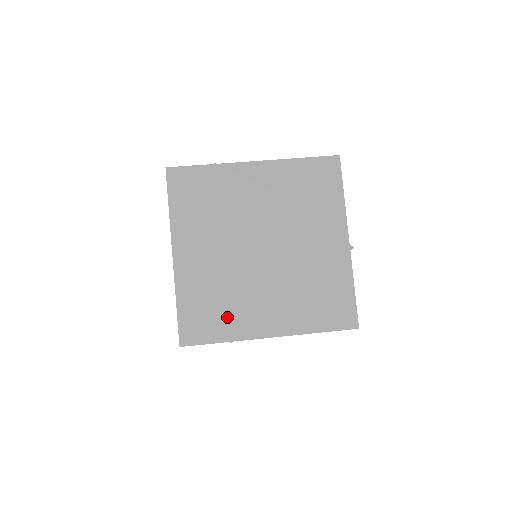
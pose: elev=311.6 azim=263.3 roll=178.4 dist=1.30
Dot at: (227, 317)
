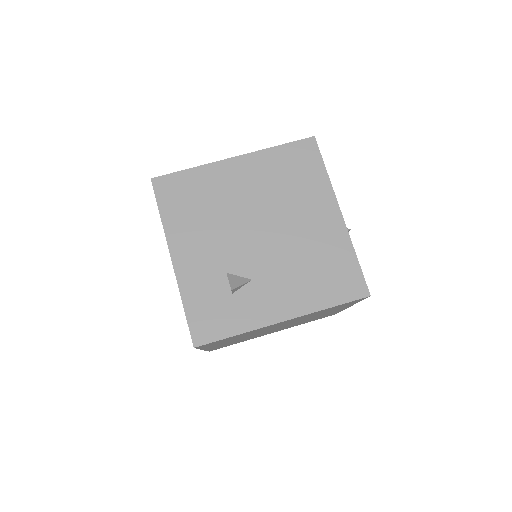
Dot at: occluded
